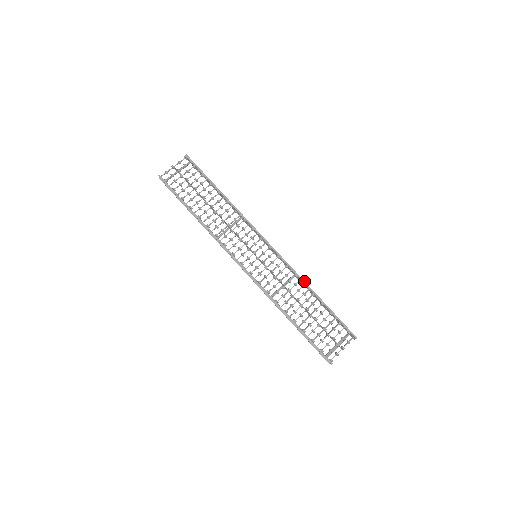
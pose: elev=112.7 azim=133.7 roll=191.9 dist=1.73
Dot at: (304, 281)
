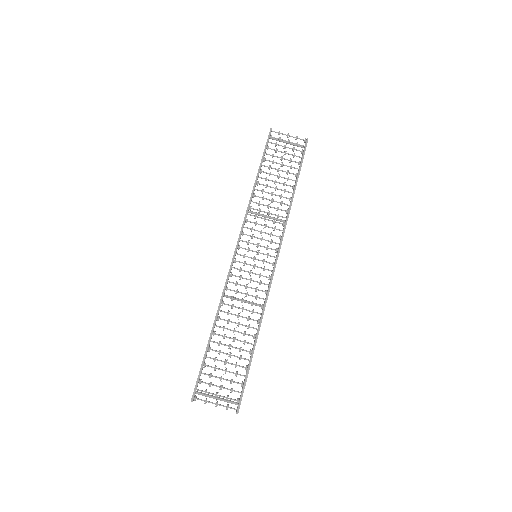
Dot at: (262, 318)
